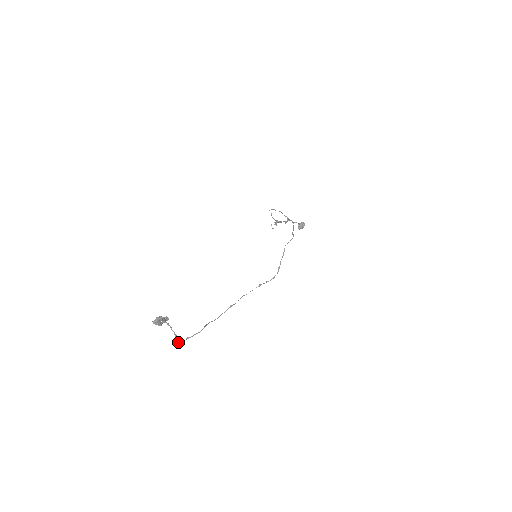
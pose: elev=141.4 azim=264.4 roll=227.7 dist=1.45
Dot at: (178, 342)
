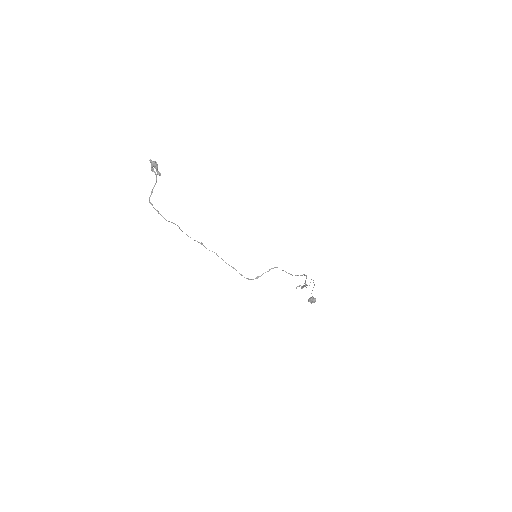
Dot at: (149, 200)
